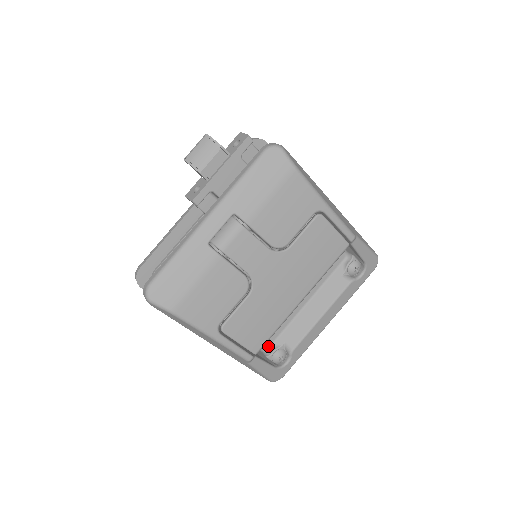
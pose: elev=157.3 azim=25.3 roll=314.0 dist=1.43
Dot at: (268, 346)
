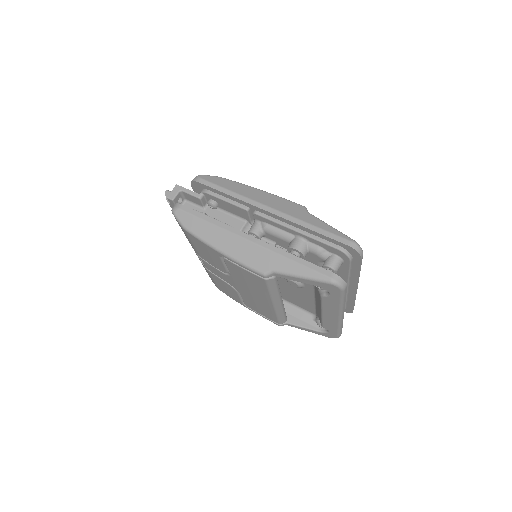
Dot at: (315, 313)
